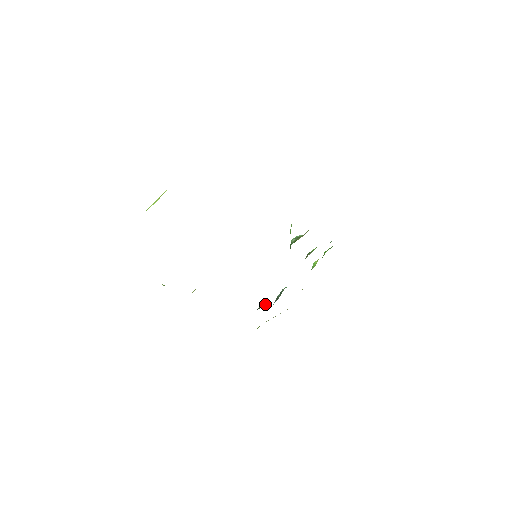
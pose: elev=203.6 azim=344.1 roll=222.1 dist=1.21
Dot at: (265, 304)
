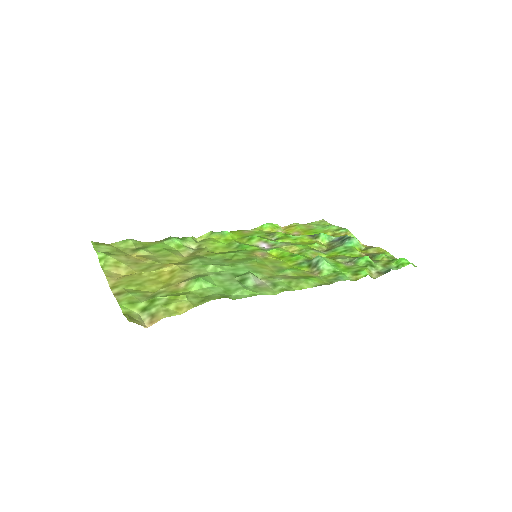
Dot at: (322, 237)
